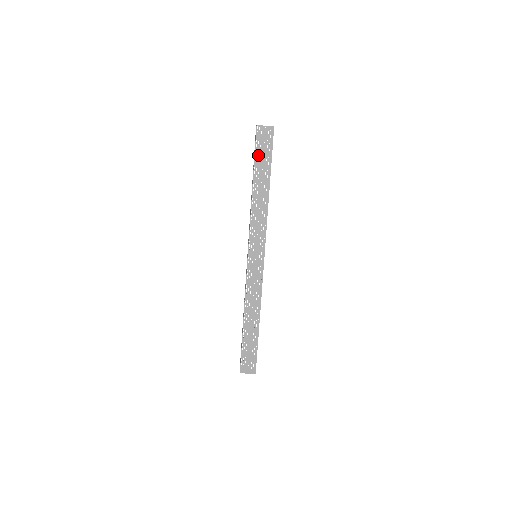
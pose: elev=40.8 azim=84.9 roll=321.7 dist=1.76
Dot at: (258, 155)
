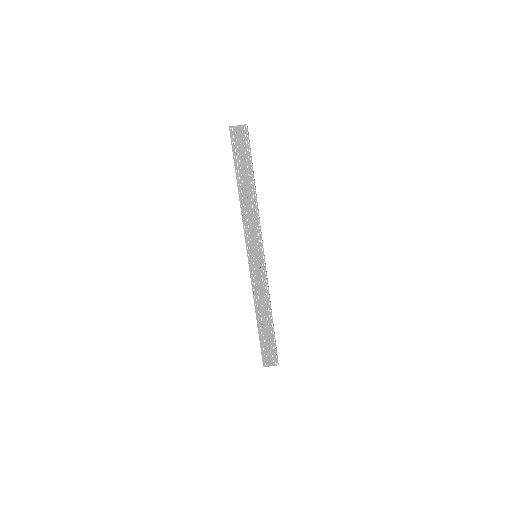
Dot at: (237, 157)
